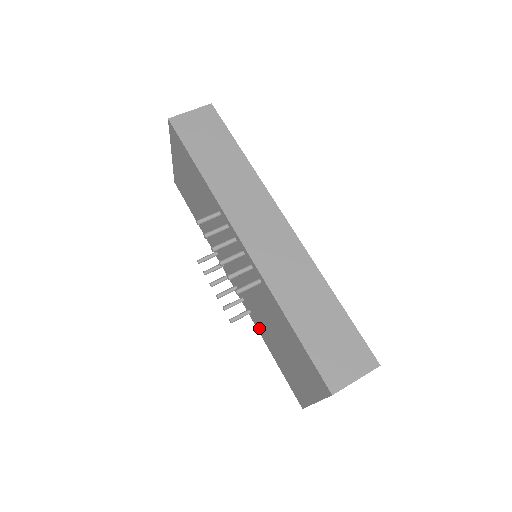
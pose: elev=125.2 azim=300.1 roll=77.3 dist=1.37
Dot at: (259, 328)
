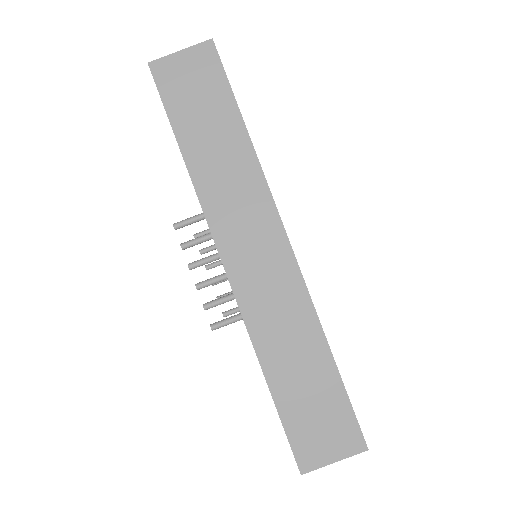
Dot at: occluded
